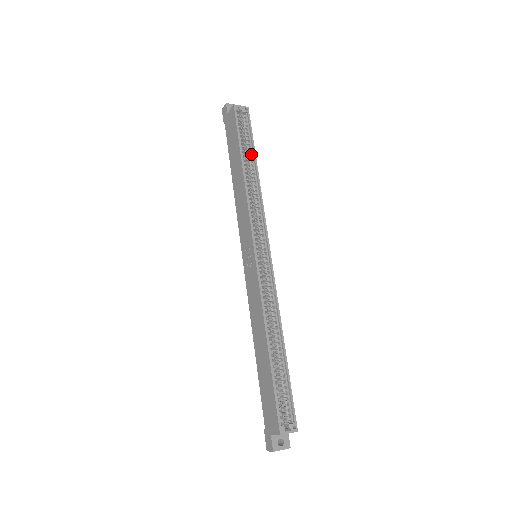
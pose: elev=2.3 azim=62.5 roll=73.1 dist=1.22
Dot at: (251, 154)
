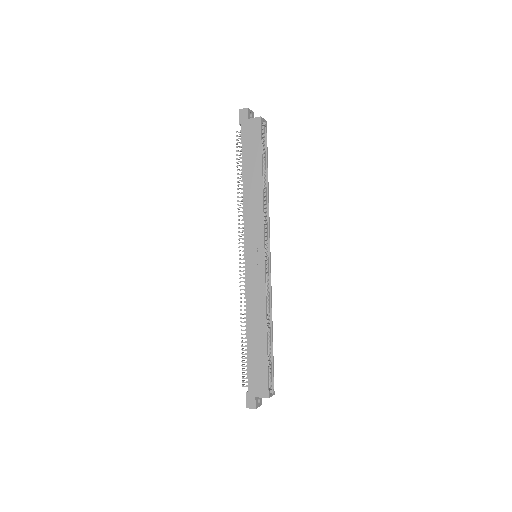
Dot at: (265, 166)
